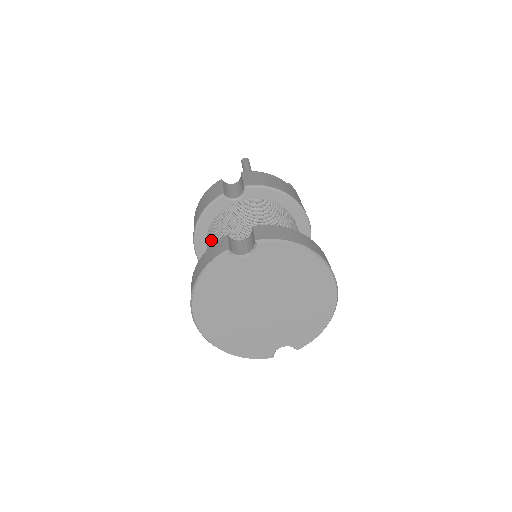
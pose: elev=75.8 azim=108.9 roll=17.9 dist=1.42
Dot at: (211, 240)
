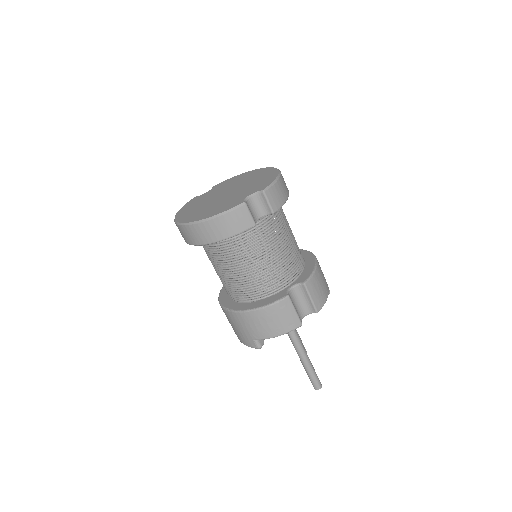
Dot at: occluded
